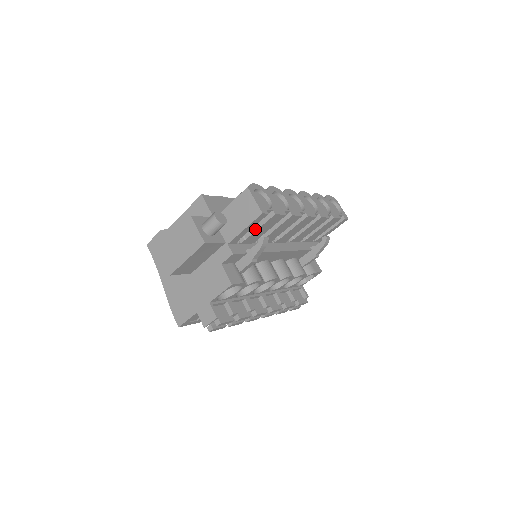
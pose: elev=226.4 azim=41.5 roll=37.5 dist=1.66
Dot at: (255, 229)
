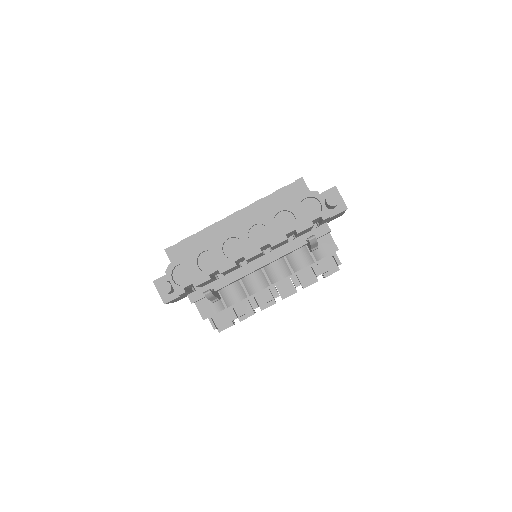
Dot at: occluded
